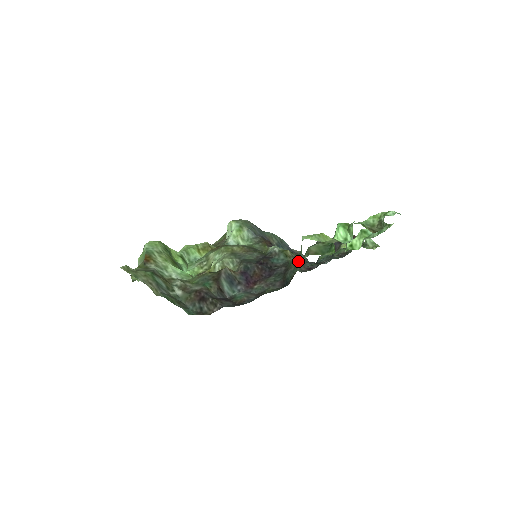
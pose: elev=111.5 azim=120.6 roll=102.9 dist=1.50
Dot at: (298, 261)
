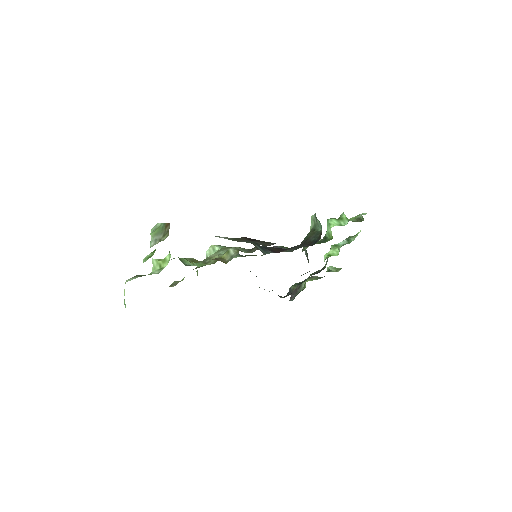
Dot at: (315, 231)
